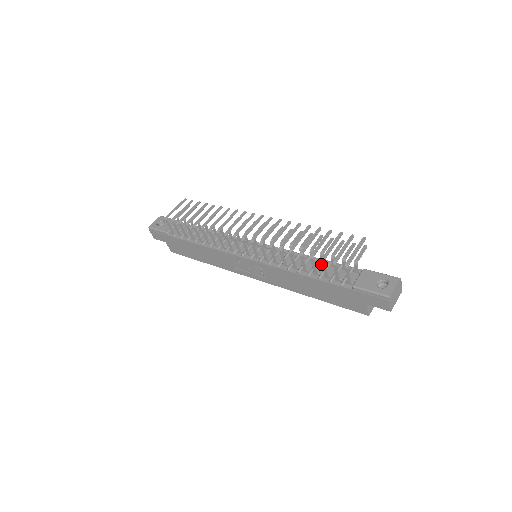
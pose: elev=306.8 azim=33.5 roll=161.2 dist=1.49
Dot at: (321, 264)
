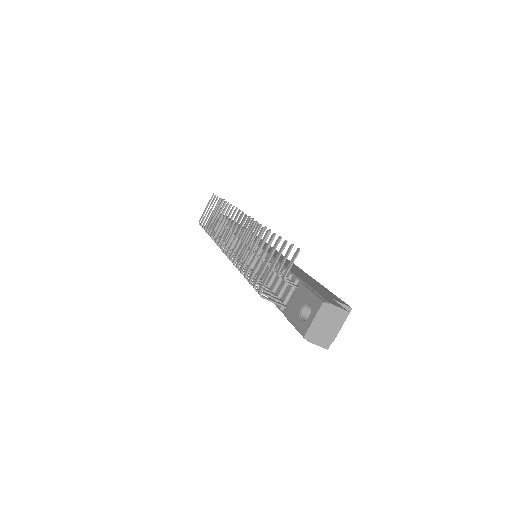
Dot at: occluded
